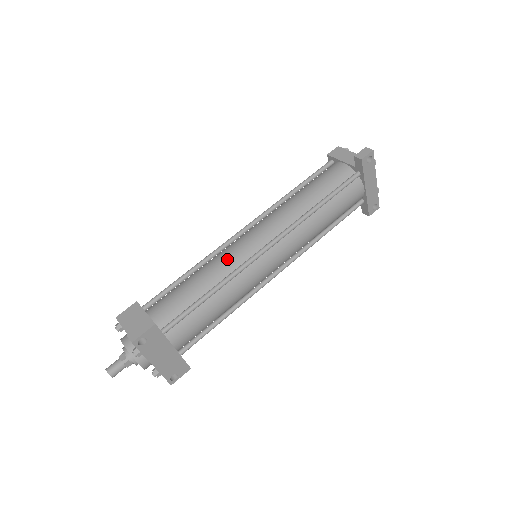
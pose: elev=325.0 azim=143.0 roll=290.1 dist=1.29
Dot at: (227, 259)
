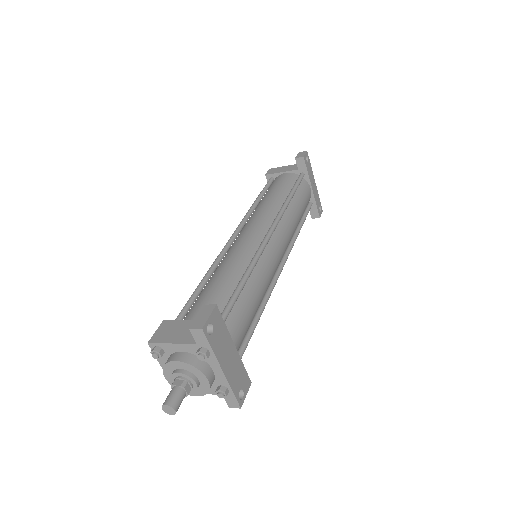
Dot at: (239, 252)
